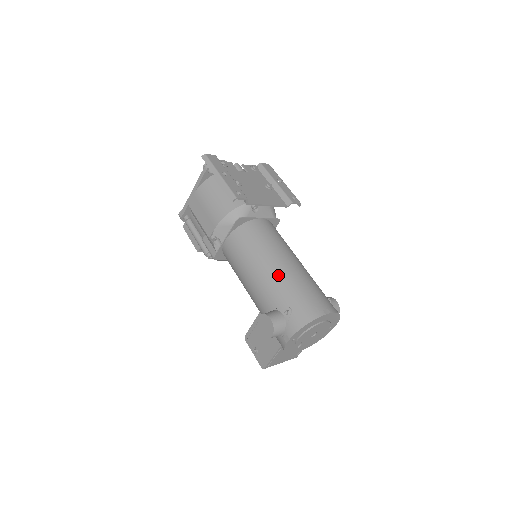
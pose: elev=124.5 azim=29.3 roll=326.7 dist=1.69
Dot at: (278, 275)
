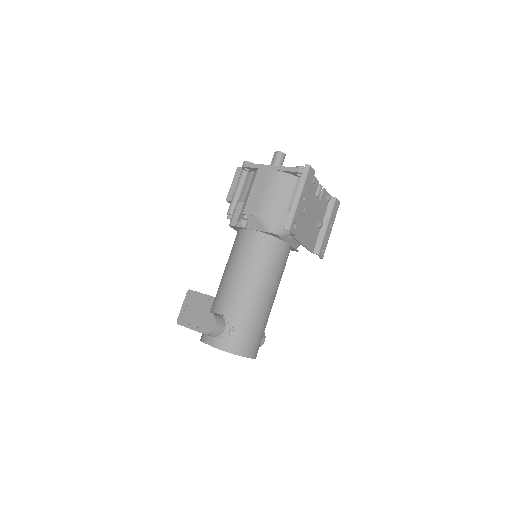
Dot at: (252, 301)
